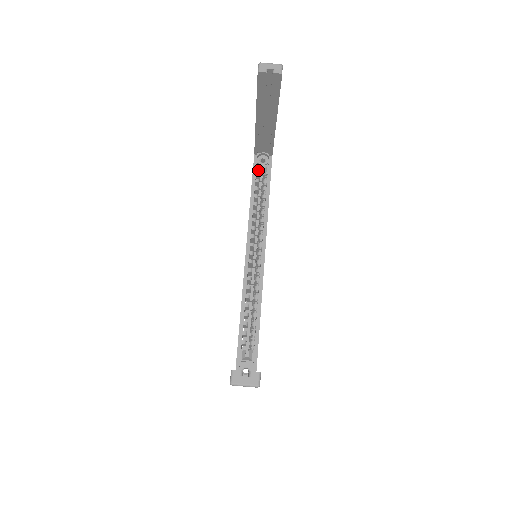
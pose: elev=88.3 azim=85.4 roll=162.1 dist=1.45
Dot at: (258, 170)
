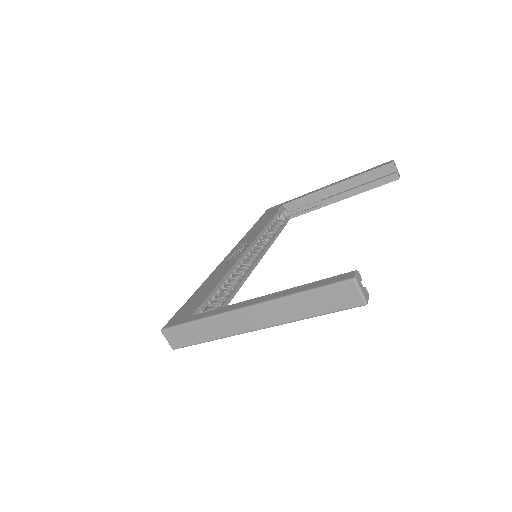
Dot at: (280, 215)
